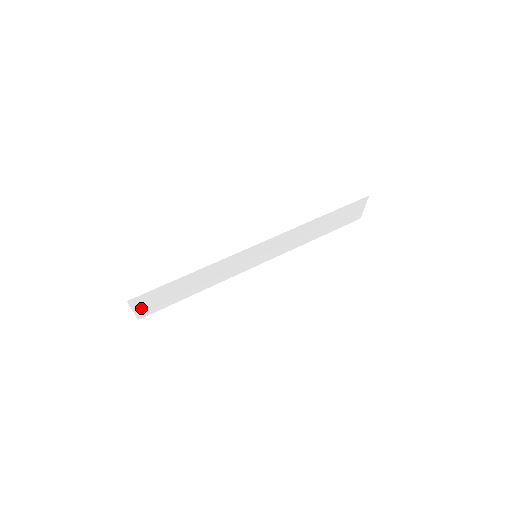
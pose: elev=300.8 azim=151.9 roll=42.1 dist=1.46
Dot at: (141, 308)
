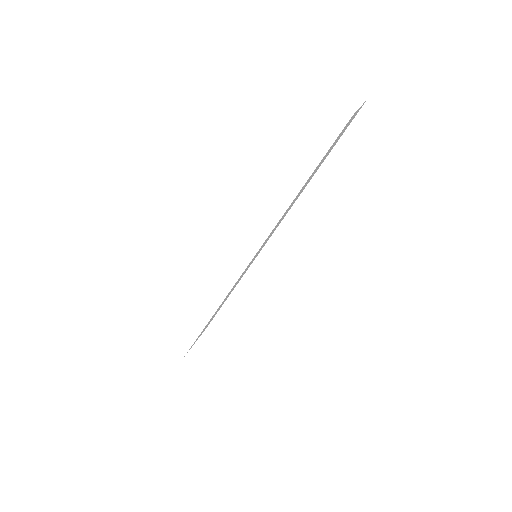
Dot at: occluded
